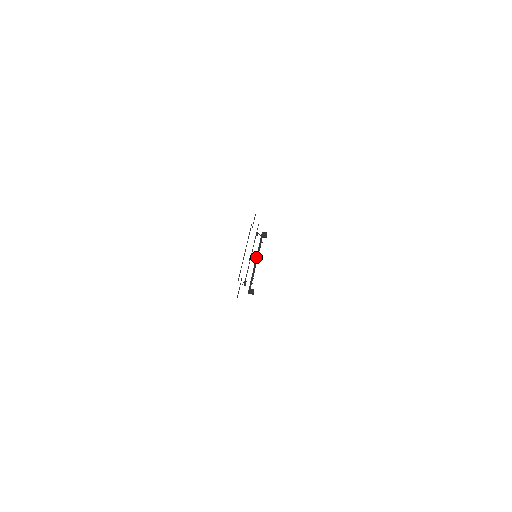
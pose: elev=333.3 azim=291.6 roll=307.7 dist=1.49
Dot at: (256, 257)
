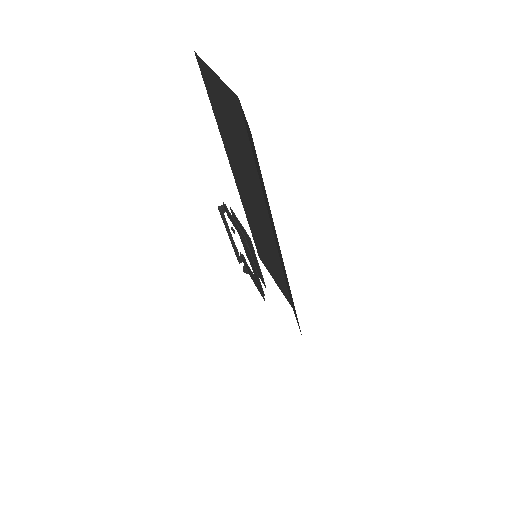
Dot at: (229, 235)
